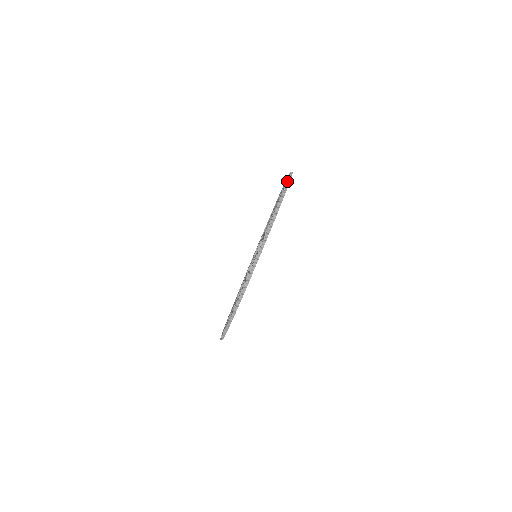
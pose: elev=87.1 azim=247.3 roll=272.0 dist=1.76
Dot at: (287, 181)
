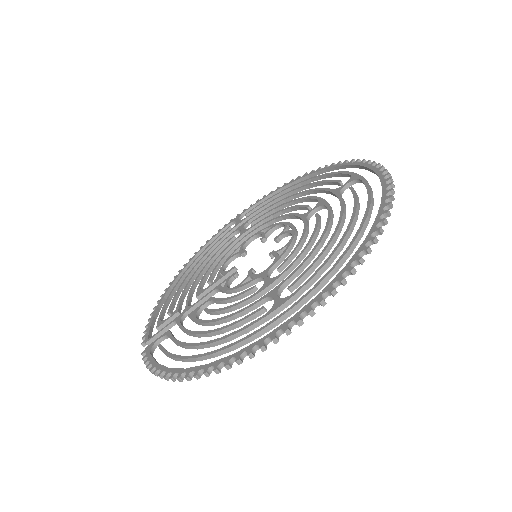
Dot at: (390, 197)
